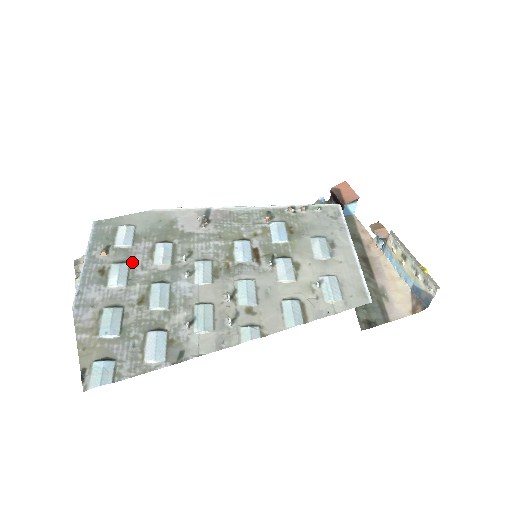
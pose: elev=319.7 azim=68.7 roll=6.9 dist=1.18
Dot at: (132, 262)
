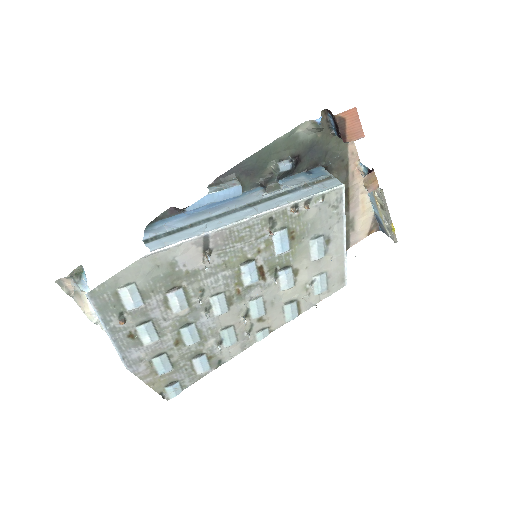
Dot at: (153, 319)
